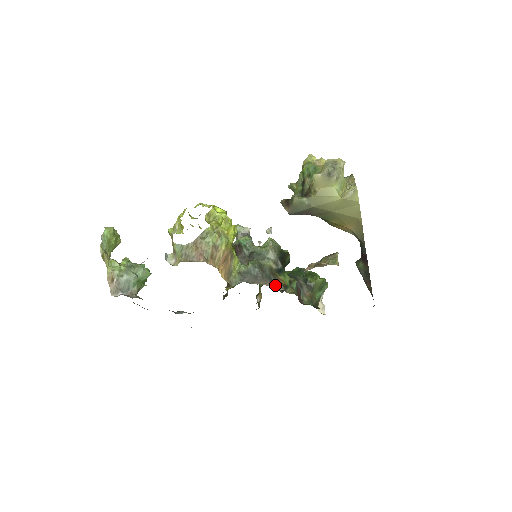
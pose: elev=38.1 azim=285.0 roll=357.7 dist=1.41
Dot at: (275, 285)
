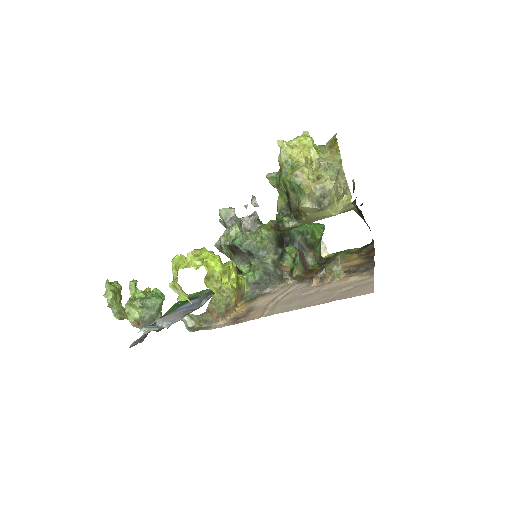
Dot at: (283, 279)
